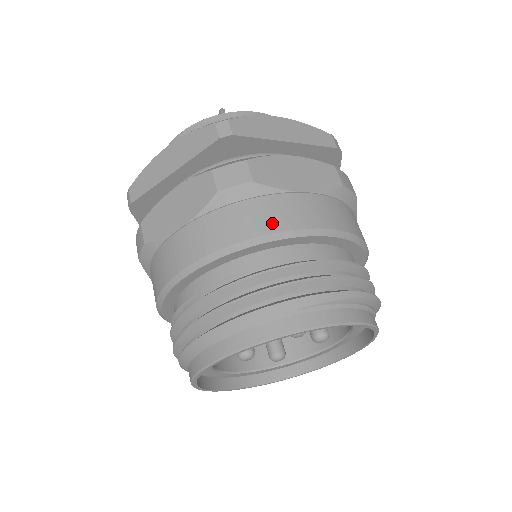
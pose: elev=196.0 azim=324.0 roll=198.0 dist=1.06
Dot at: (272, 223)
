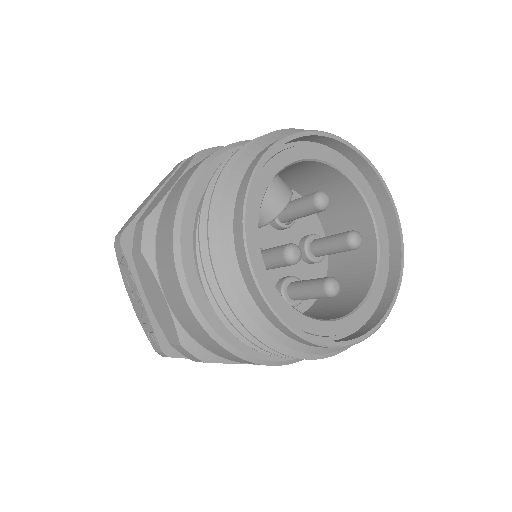
Dot at: occluded
